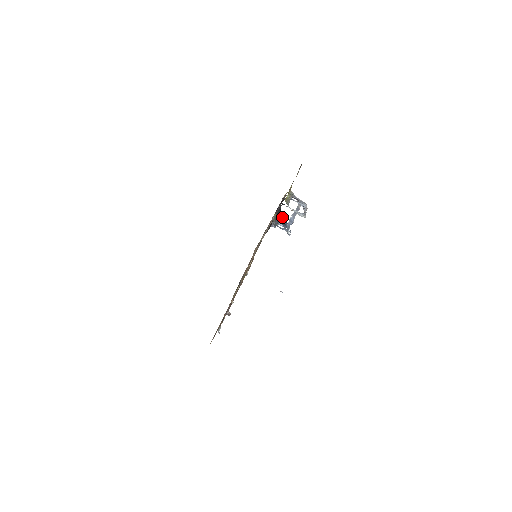
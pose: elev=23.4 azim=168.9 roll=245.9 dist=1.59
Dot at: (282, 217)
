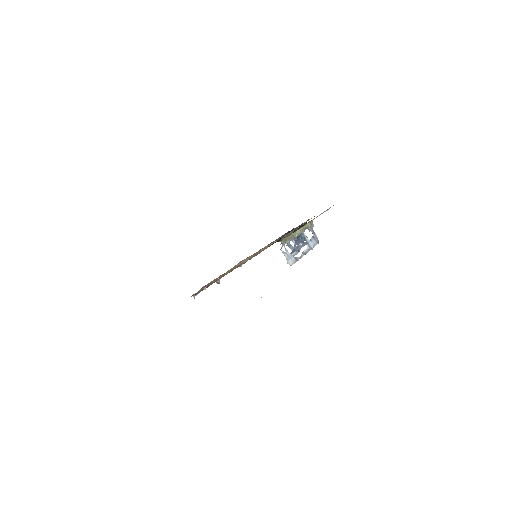
Dot at: occluded
